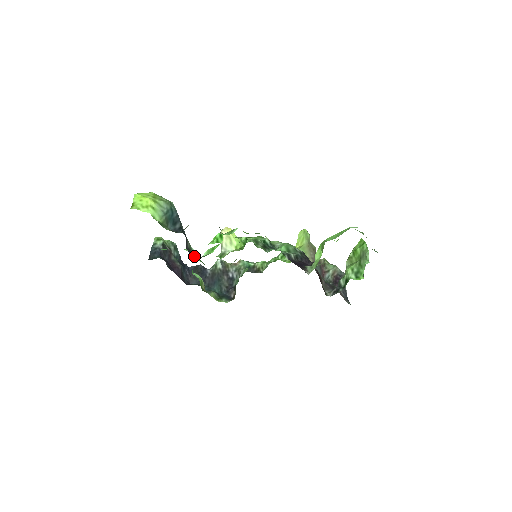
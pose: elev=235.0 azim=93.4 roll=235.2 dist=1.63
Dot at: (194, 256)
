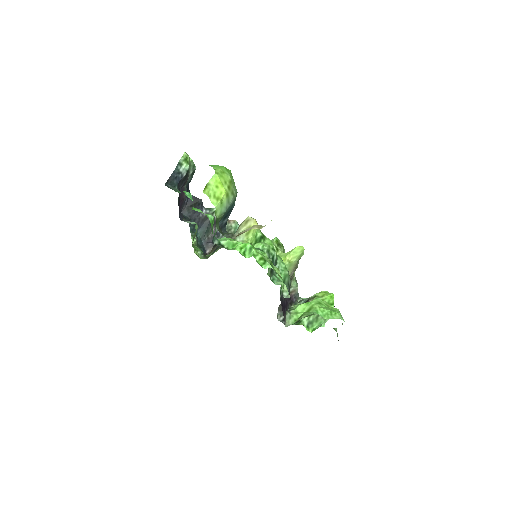
Dot at: (214, 236)
